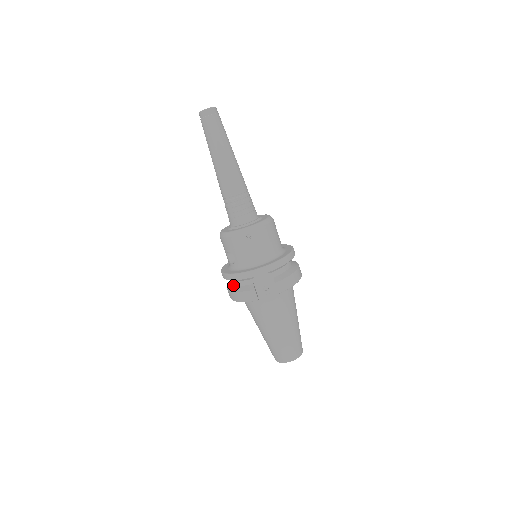
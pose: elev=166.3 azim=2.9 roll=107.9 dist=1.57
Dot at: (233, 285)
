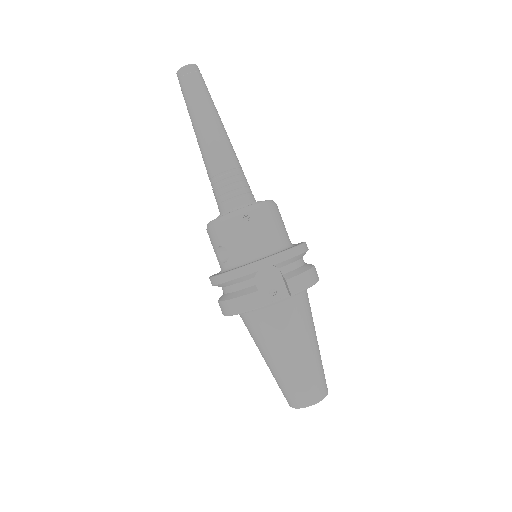
Dot at: (227, 293)
